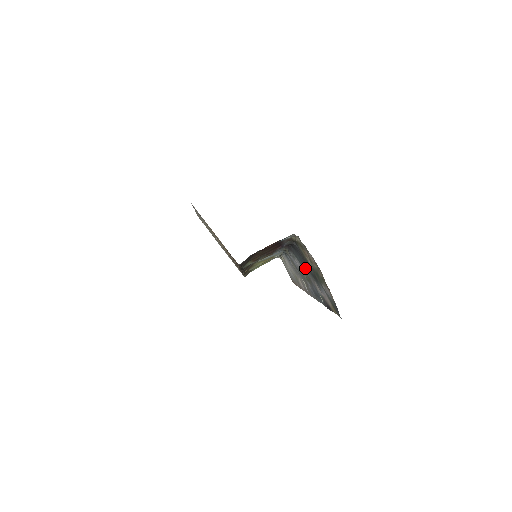
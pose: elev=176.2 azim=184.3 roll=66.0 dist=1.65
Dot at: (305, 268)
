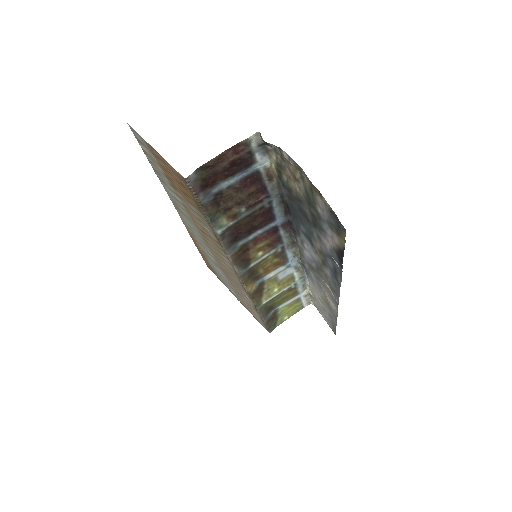
Dot at: (309, 231)
